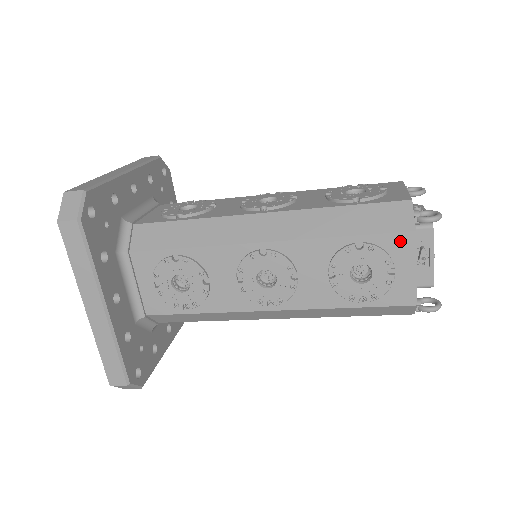
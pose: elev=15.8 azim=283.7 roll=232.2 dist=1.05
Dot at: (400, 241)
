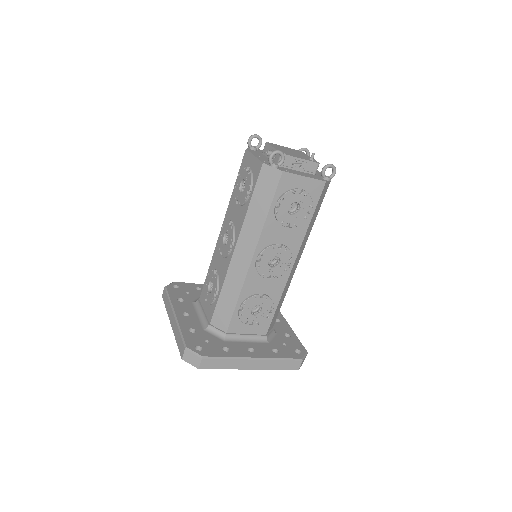
Dot at: (245, 159)
